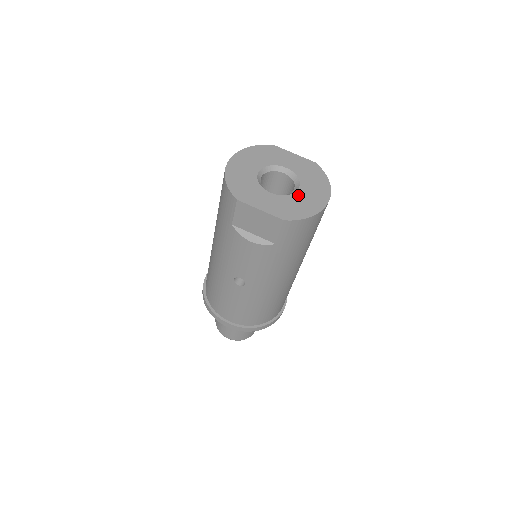
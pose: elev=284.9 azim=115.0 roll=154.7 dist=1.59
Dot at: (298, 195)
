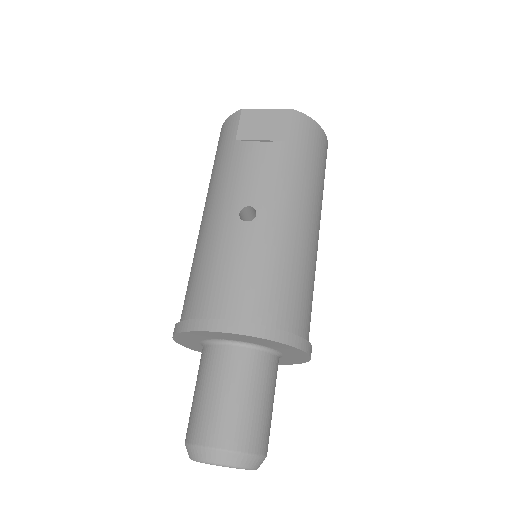
Dot at: occluded
